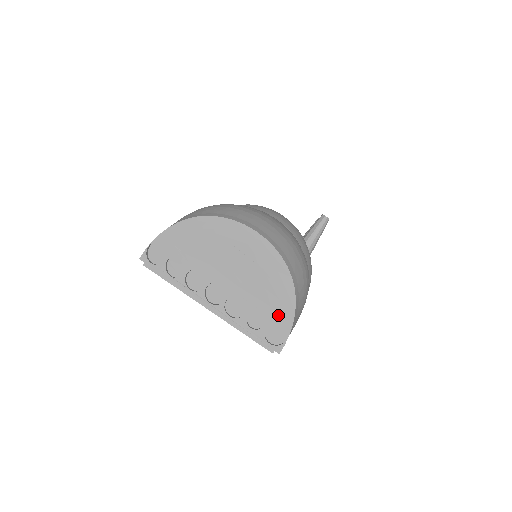
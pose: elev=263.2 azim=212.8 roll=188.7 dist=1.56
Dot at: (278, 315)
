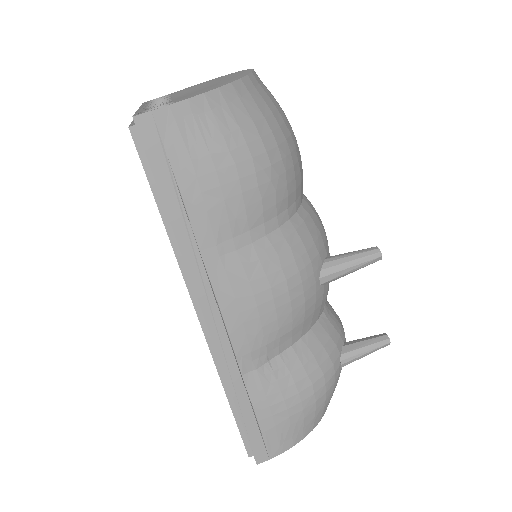
Dot at: (184, 98)
